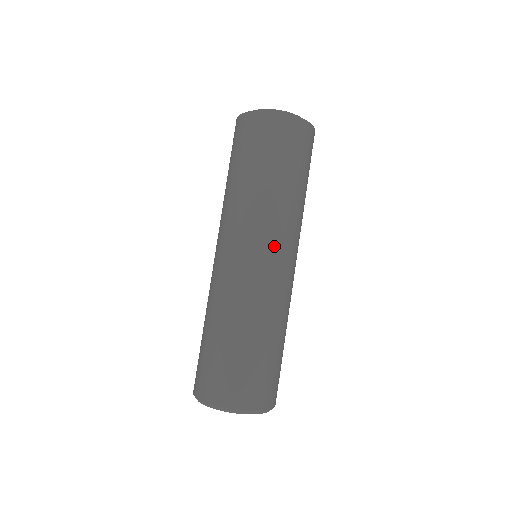
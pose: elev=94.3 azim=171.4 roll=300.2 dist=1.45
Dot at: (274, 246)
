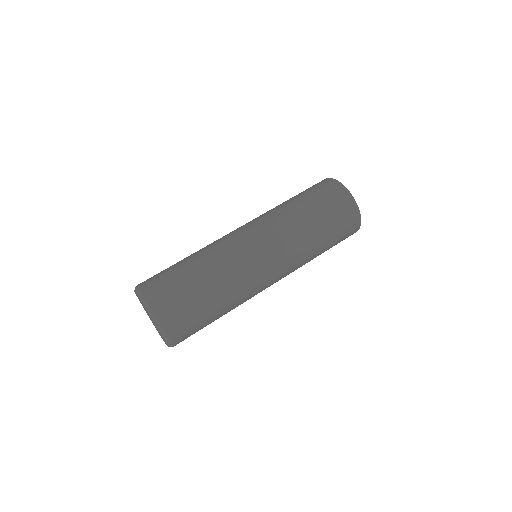
Dot at: (269, 244)
